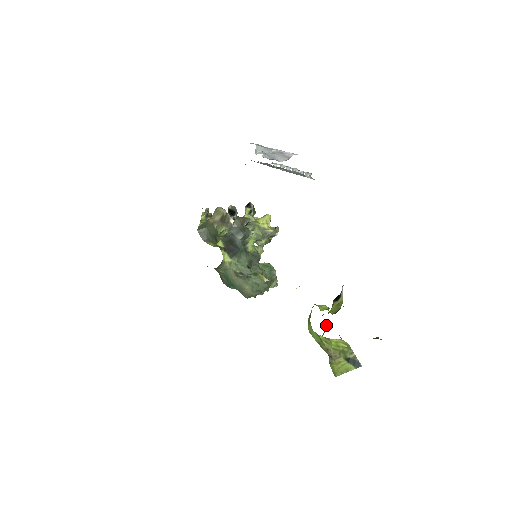
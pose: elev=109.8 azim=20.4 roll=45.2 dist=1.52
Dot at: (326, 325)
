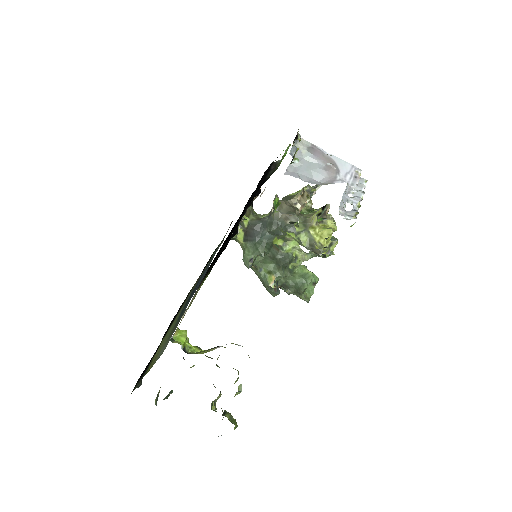
Dot at: occluded
